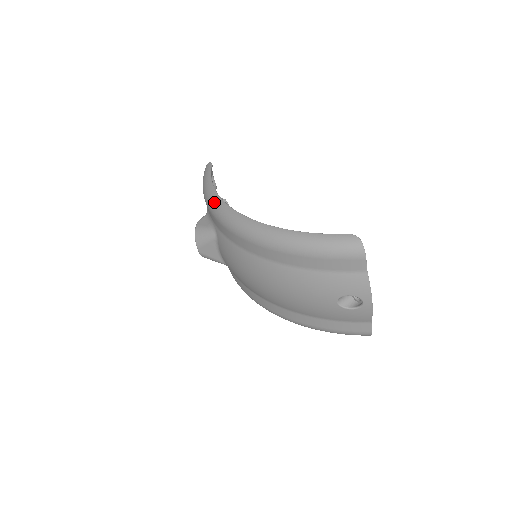
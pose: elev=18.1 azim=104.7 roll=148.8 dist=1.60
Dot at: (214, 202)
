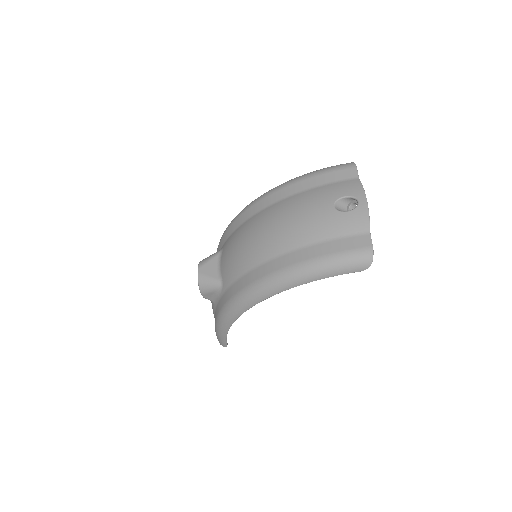
Dot at: occluded
